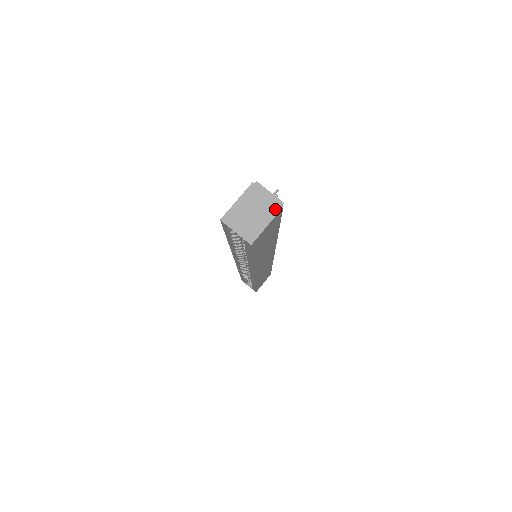
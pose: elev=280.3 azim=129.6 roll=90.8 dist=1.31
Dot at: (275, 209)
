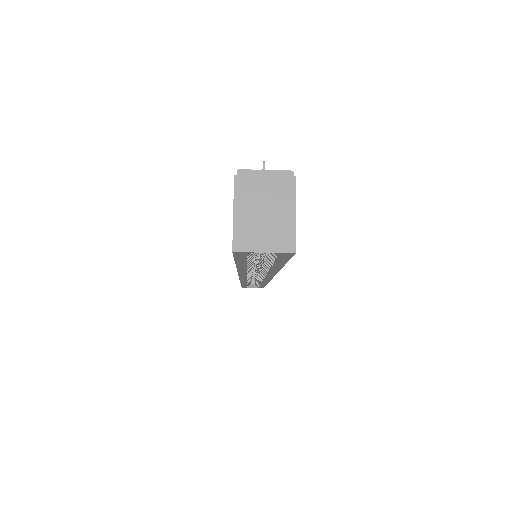
Dot at: (288, 186)
